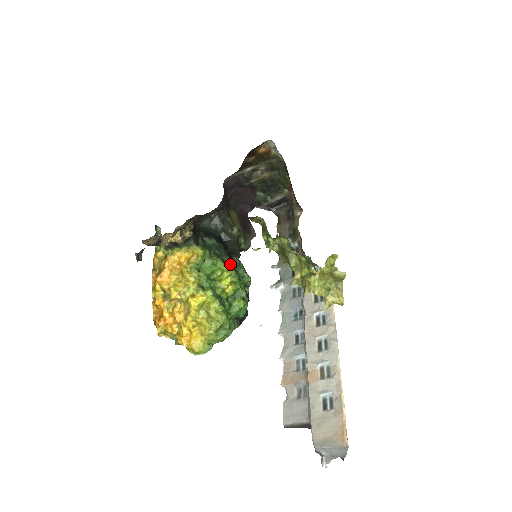
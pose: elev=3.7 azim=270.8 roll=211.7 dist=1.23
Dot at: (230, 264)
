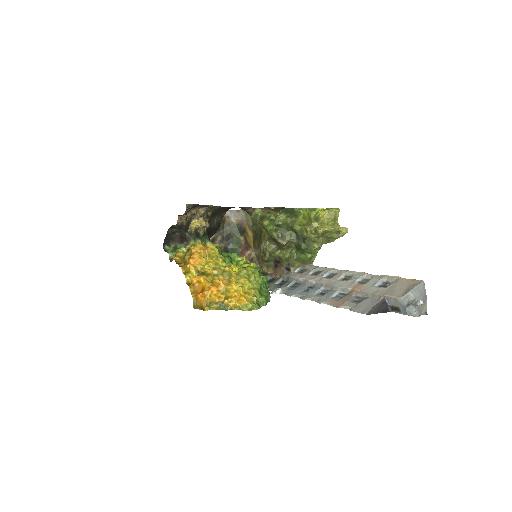
Dot at: occluded
